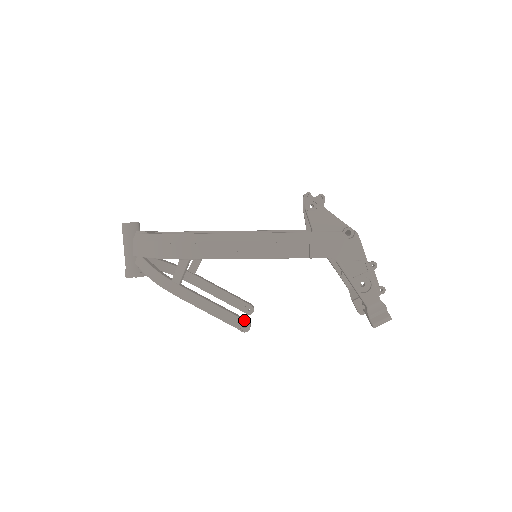
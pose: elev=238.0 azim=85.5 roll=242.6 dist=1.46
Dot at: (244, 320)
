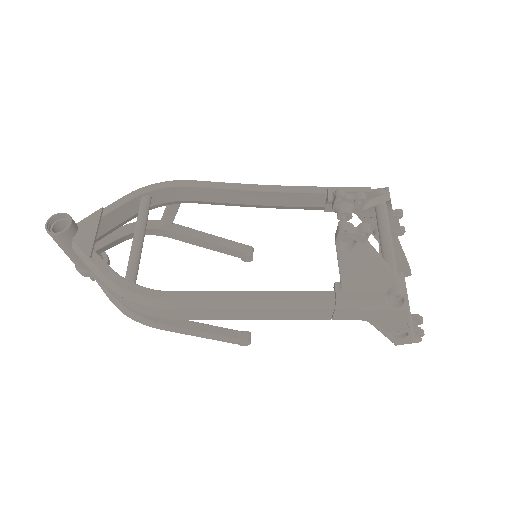
Dot at: (243, 340)
